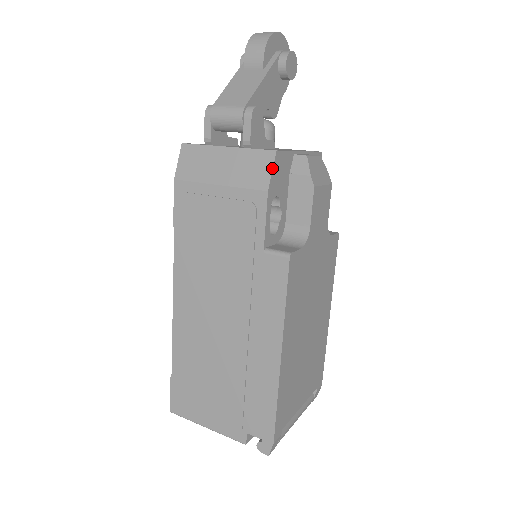
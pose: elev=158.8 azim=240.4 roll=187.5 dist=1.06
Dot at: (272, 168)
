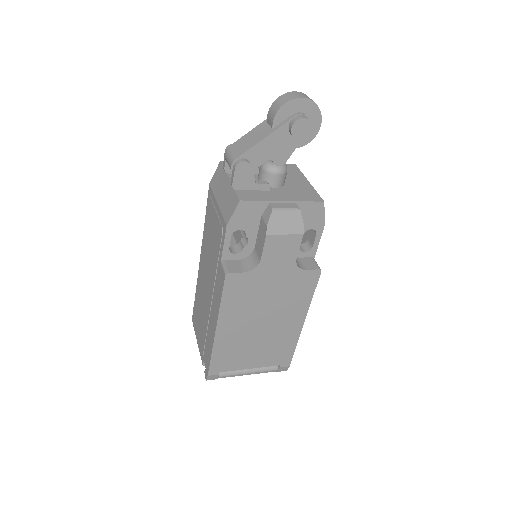
Dot at: (234, 211)
